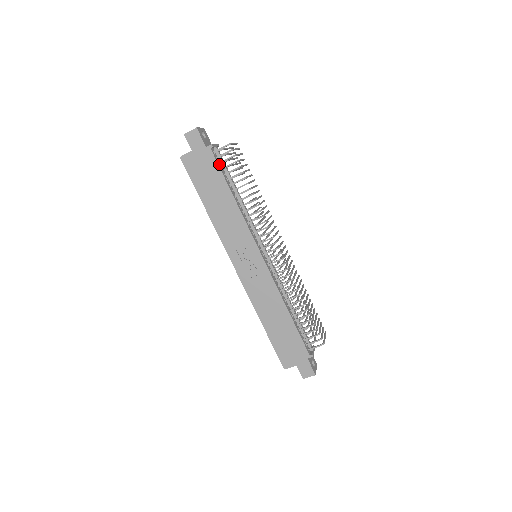
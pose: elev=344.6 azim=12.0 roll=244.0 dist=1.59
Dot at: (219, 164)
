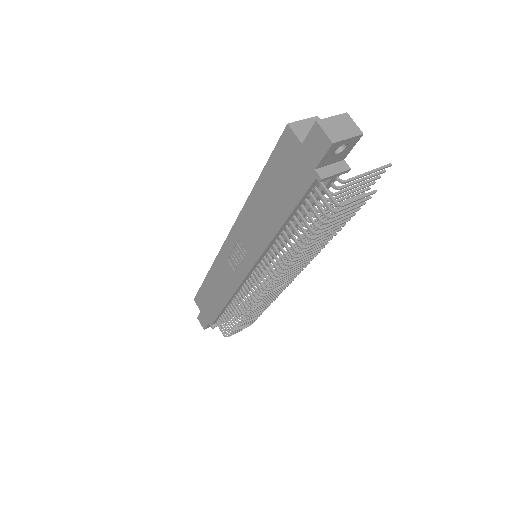
Dot at: (308, 195)
